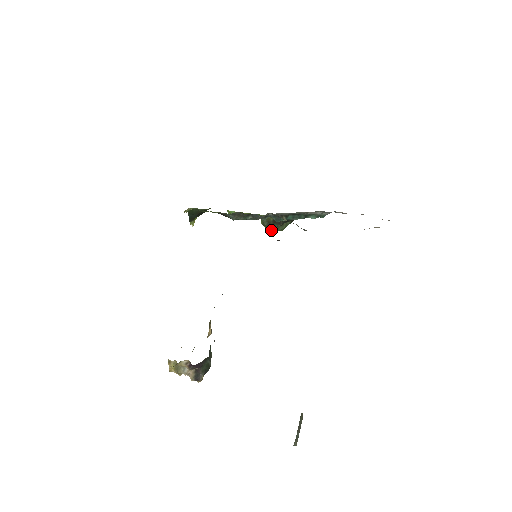
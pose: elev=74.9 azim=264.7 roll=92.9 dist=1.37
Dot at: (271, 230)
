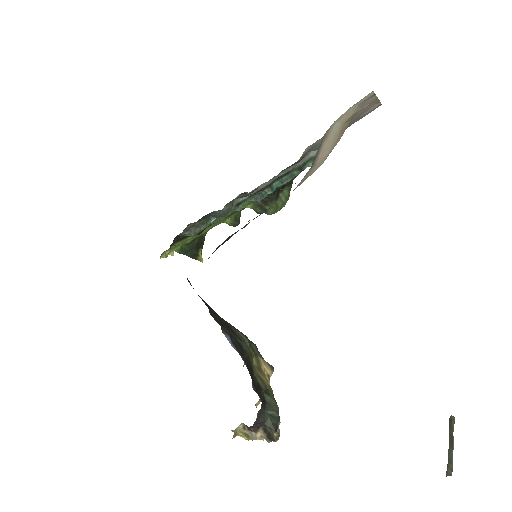
Dot at: (272, 212)
